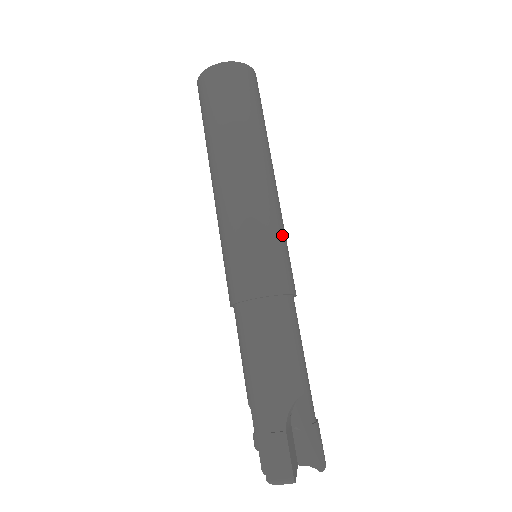
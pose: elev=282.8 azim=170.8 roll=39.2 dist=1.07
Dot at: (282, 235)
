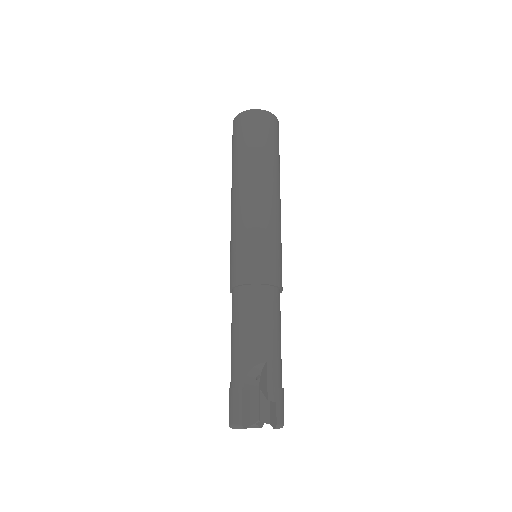
Dot at: (269, 238)
